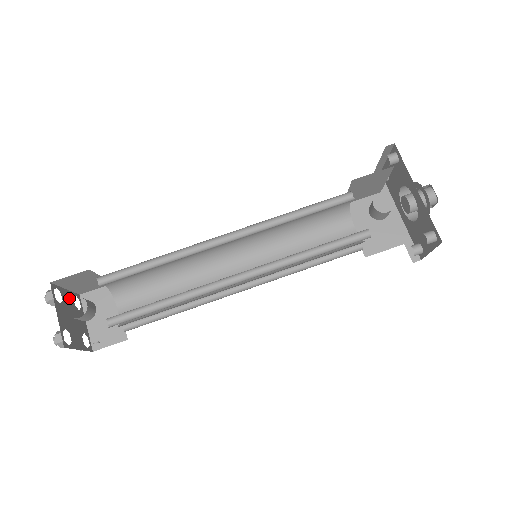
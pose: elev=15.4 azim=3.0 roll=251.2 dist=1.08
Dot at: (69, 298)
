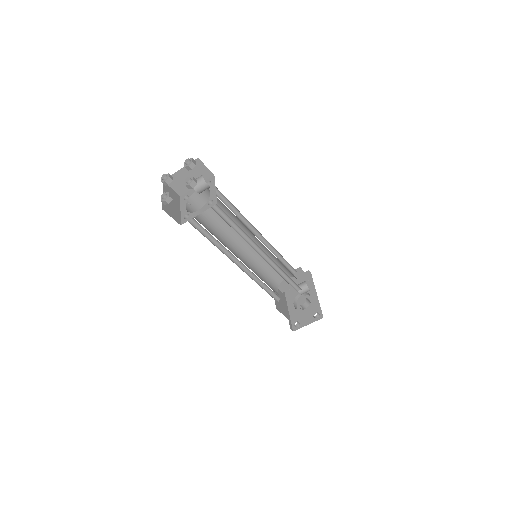
Dot at: occluded
